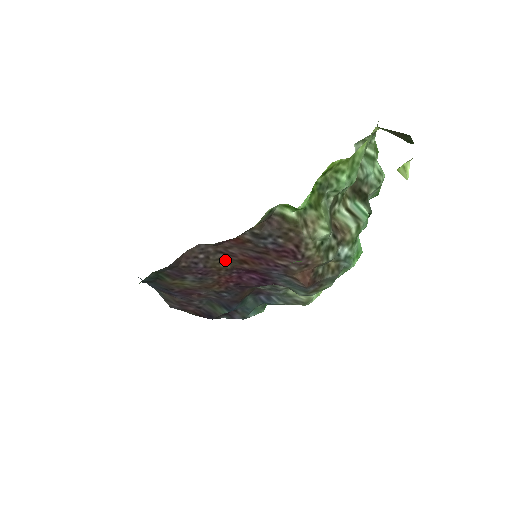
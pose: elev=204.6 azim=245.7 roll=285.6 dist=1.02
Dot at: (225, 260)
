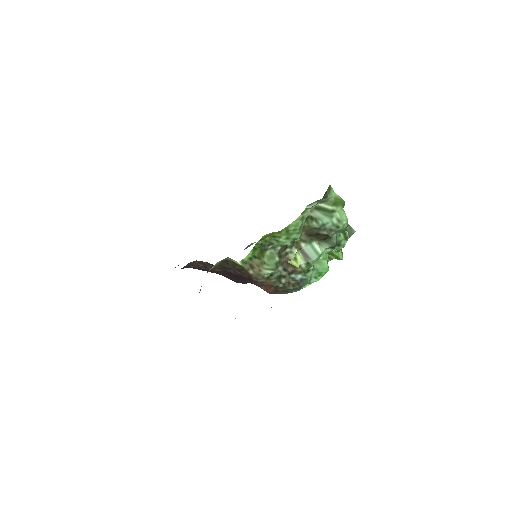
Dot at: (218, 268)
